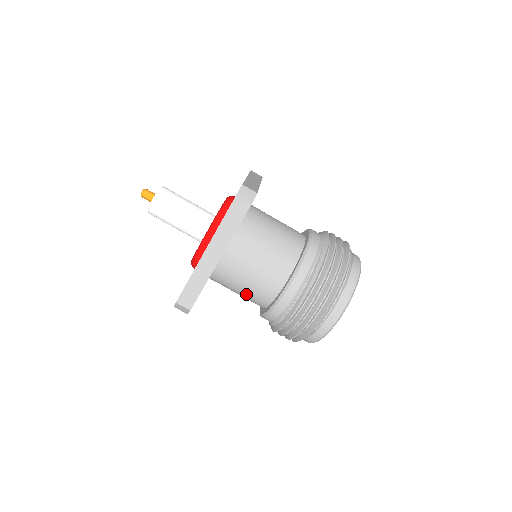
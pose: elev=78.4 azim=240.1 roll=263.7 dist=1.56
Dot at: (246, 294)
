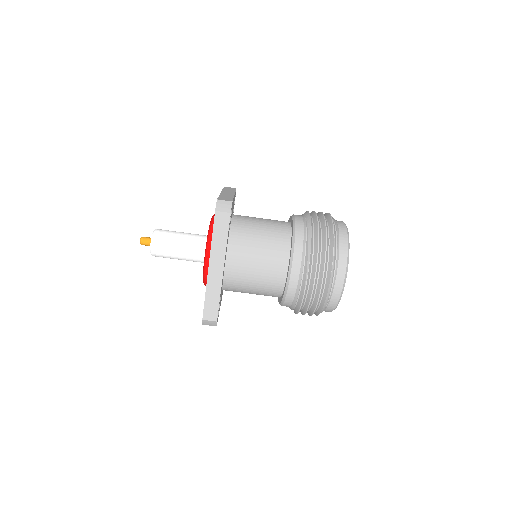
Dot at: (259, 291)
